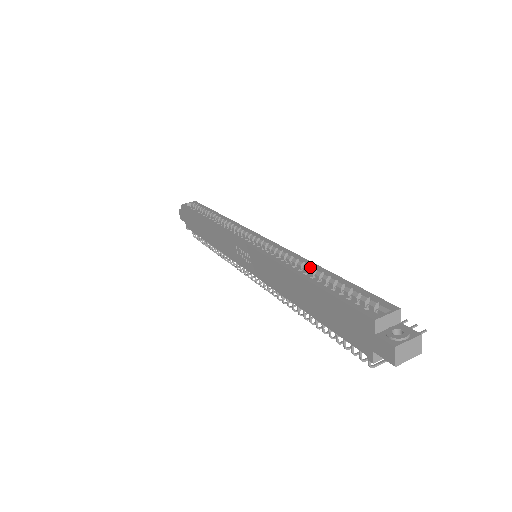
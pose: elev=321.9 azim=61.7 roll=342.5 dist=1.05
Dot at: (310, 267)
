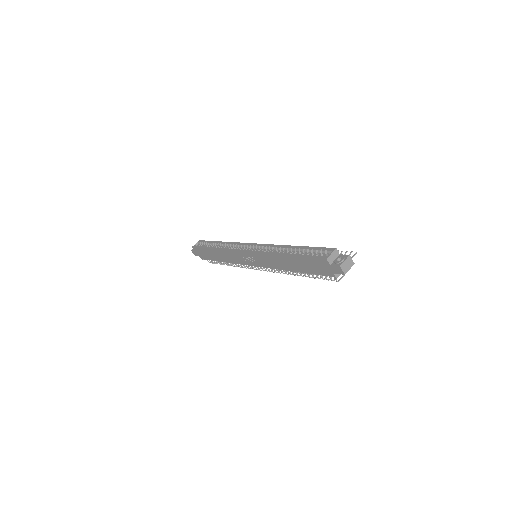
Dot at: (288, 248)
